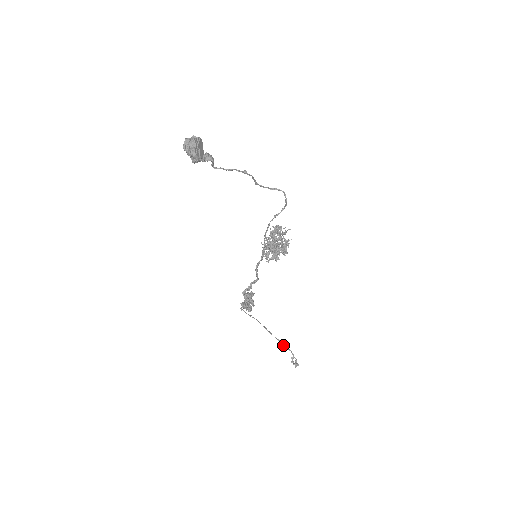
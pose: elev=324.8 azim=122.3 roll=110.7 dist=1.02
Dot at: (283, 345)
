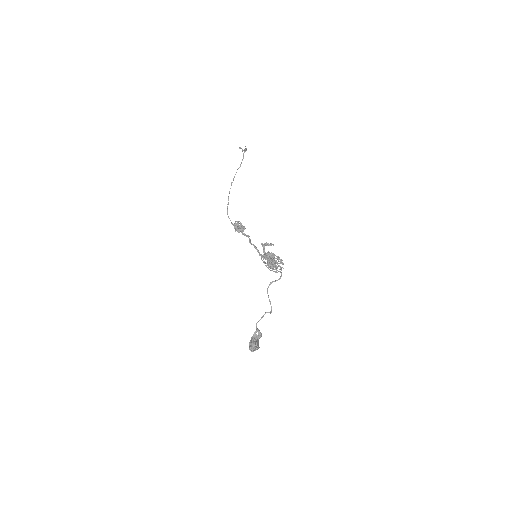
Dot at: occluded
